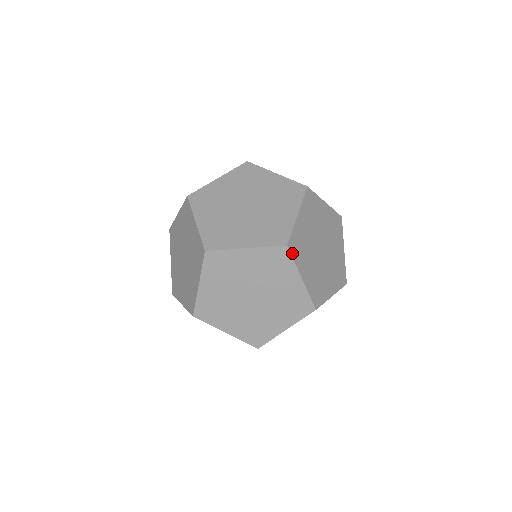
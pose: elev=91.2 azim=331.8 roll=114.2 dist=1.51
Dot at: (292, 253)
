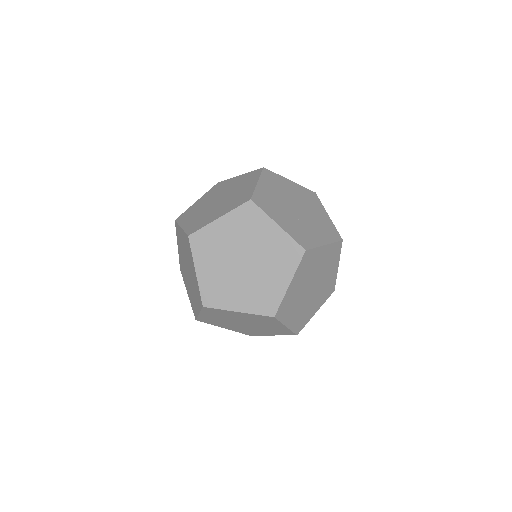
Dot at: (264, 172)
